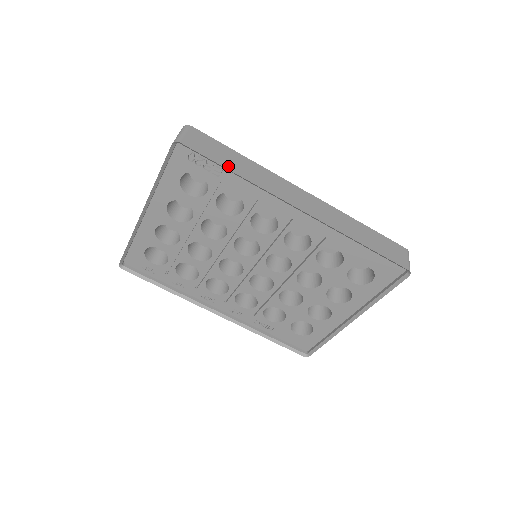
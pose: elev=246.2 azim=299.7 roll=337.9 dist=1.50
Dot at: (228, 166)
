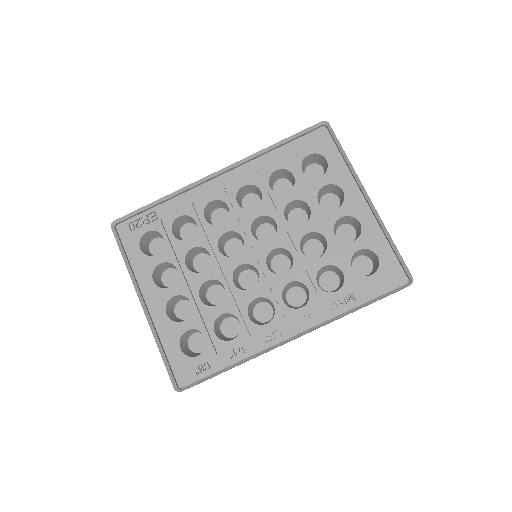
Dot at: (153, 204)
